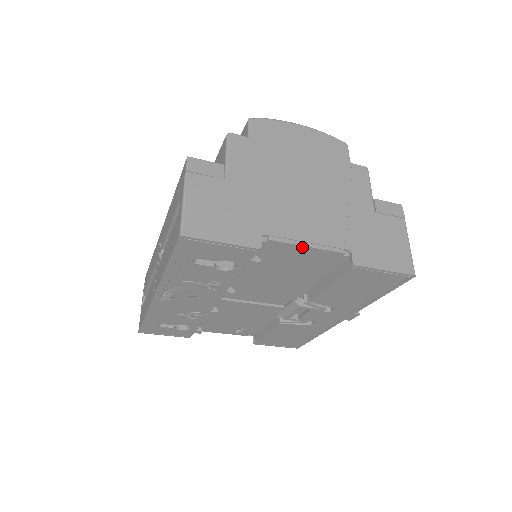
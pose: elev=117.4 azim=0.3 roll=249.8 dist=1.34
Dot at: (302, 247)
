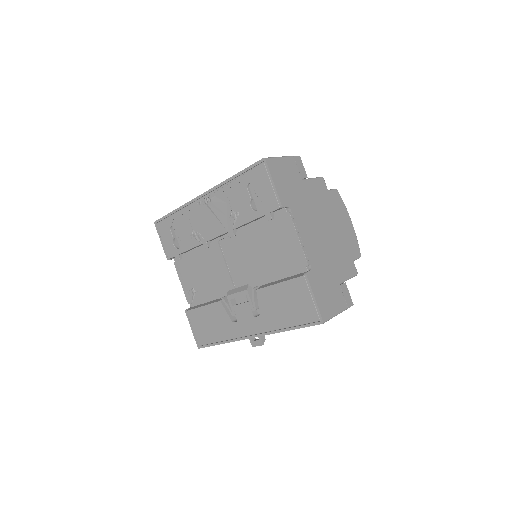
Dot at: (296, 236)
